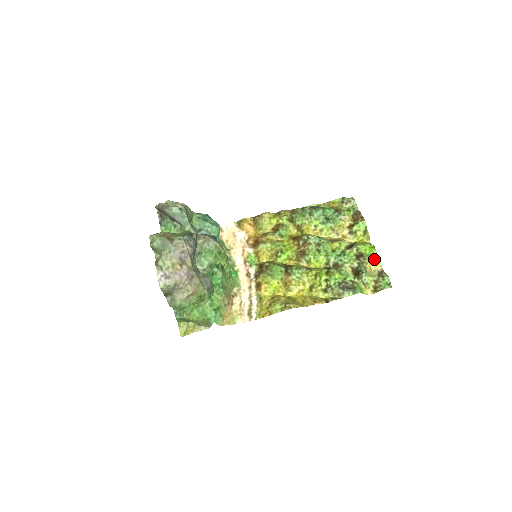
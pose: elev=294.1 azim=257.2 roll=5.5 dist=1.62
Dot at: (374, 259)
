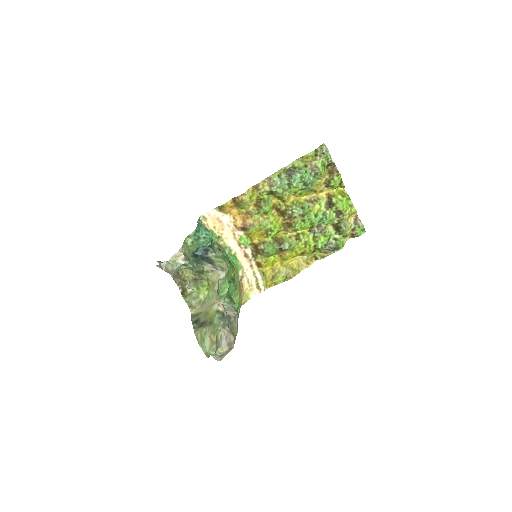
Dot at: (351, 213)
